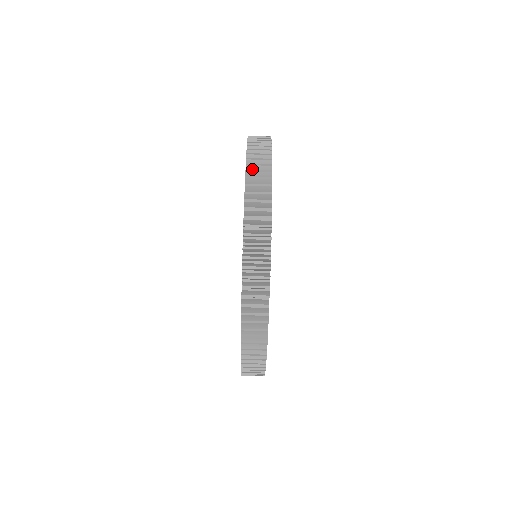
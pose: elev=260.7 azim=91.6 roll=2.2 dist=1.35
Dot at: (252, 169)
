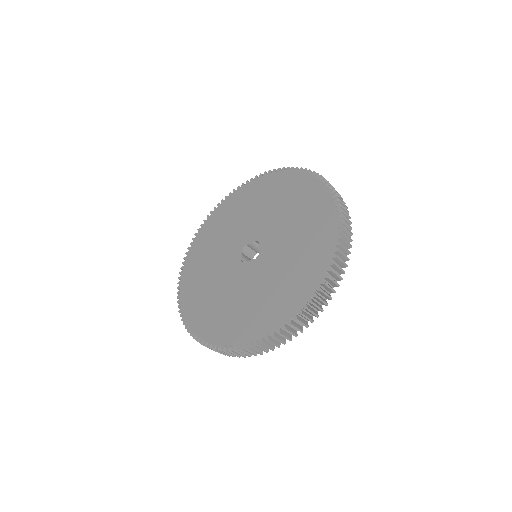
Dot at: (328, 280)
